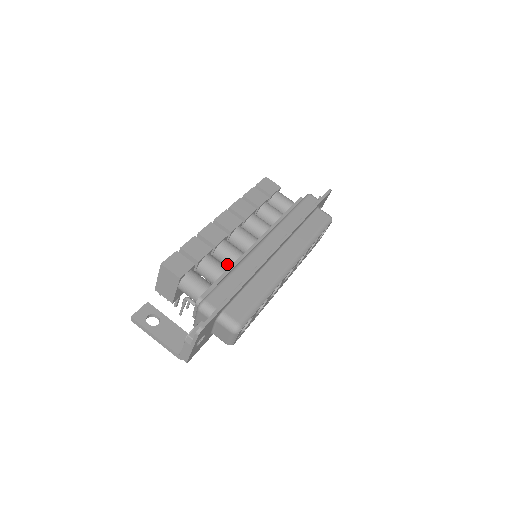
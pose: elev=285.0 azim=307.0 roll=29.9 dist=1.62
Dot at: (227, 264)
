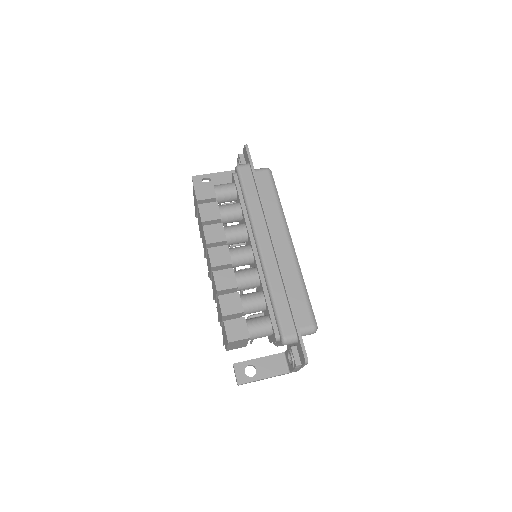
Dot at: (253, 287)
